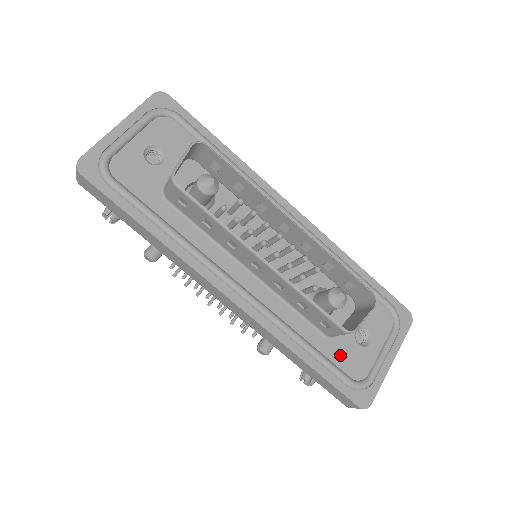
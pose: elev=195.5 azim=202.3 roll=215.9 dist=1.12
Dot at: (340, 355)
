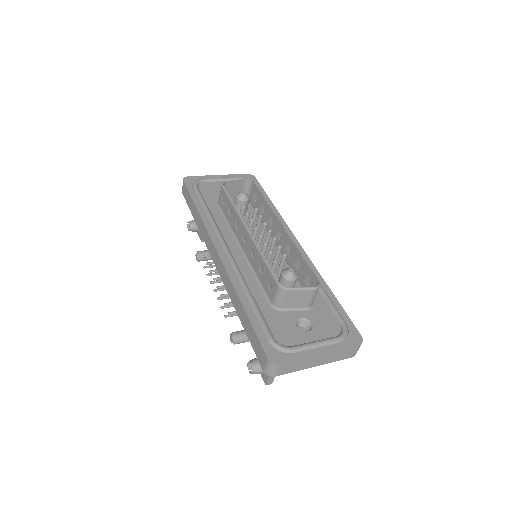
Dot at: (275, 321)
